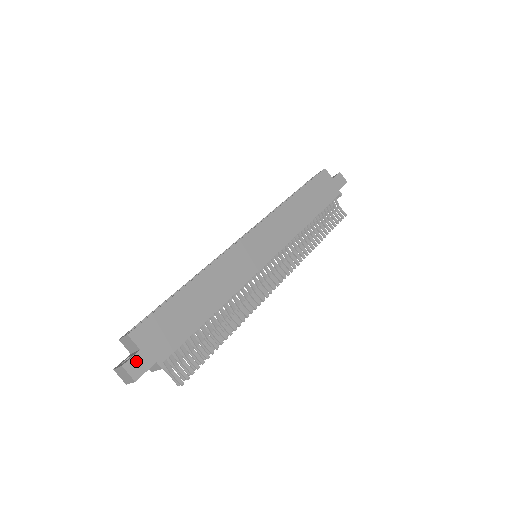
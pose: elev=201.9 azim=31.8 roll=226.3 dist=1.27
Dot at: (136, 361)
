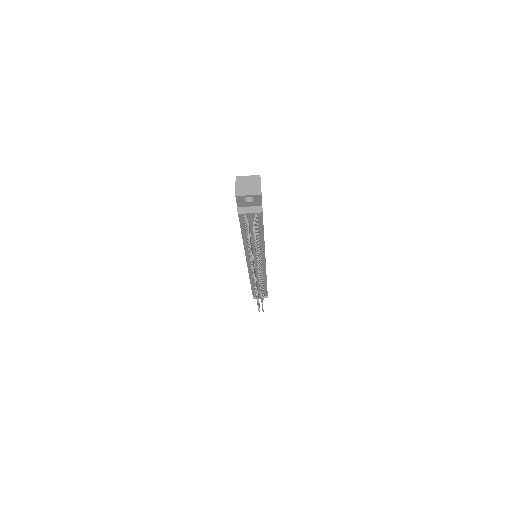
Dot at: occluded
